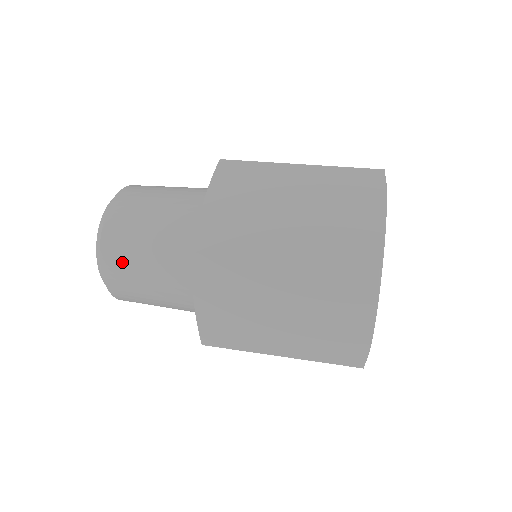
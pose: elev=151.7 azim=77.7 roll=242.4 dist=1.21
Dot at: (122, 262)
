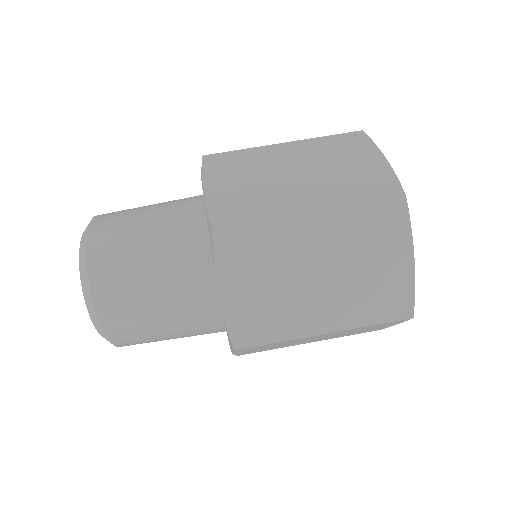
Dot at: occluded
